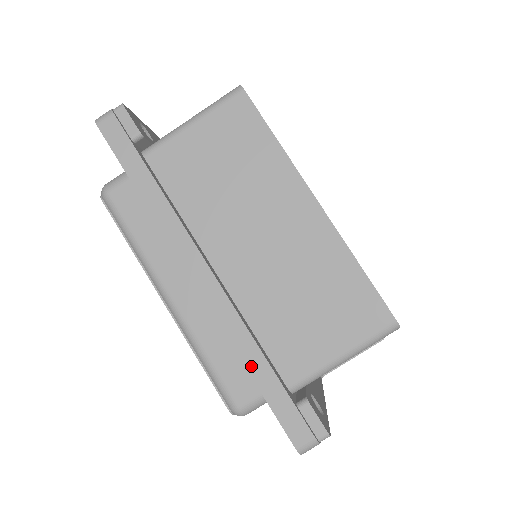
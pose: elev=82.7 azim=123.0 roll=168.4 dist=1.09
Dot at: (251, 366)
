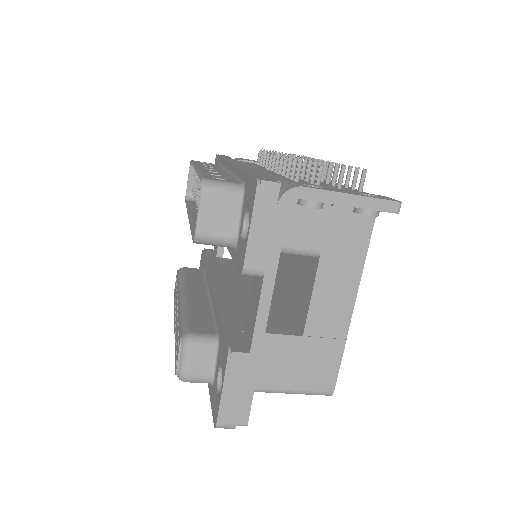
Dot at: occluded
